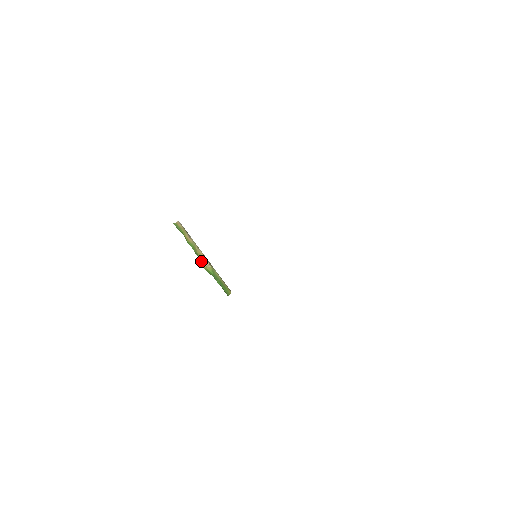
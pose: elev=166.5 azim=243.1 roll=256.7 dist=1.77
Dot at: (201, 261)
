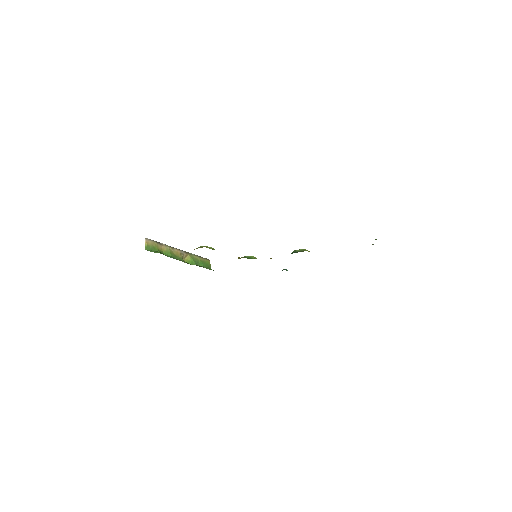
Dot at: (184, 262)
